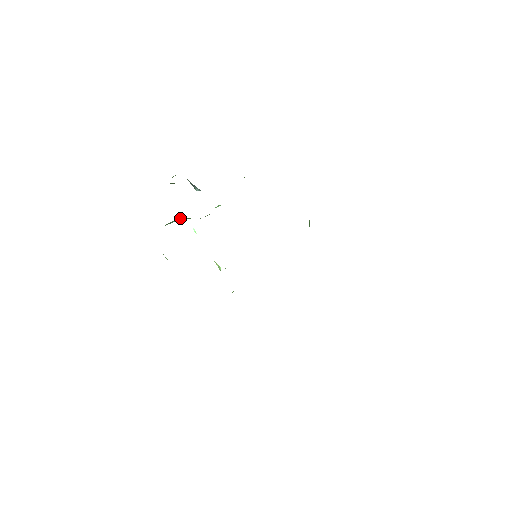
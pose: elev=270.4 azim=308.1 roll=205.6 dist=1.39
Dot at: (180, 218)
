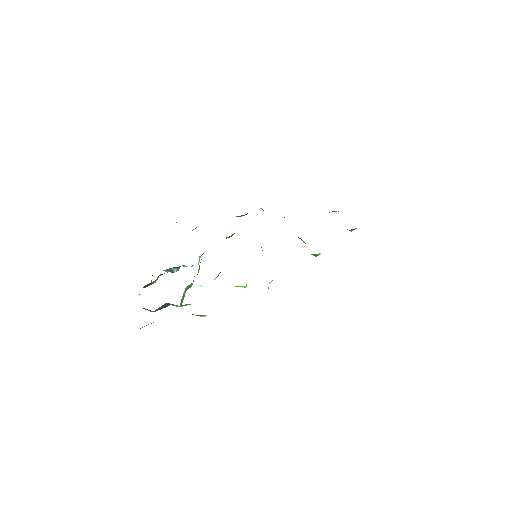
Dot at: (184, 291)
